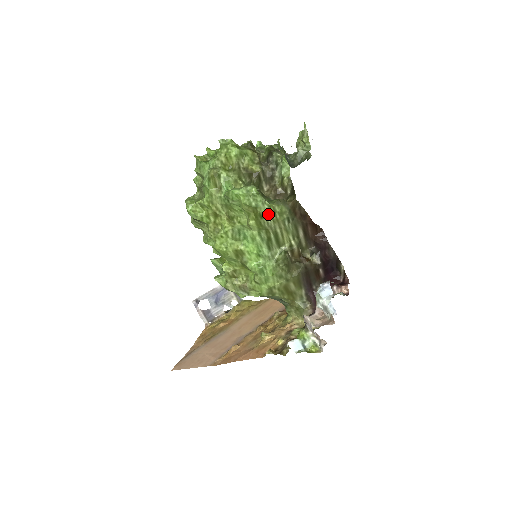
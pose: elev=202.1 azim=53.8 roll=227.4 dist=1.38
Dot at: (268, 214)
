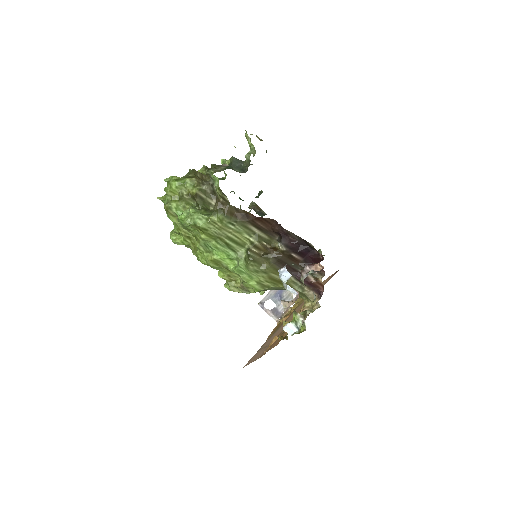
Dot at: (209, 226)
